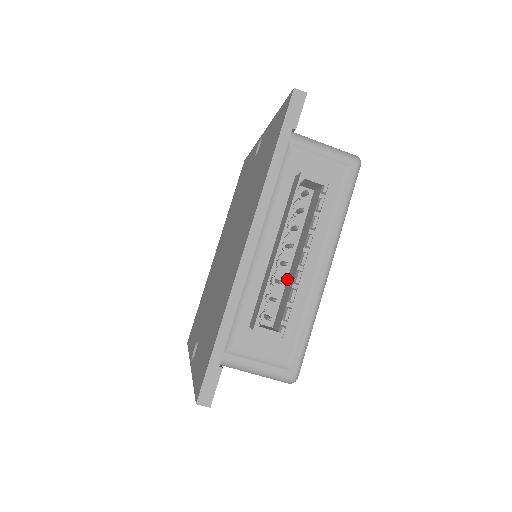
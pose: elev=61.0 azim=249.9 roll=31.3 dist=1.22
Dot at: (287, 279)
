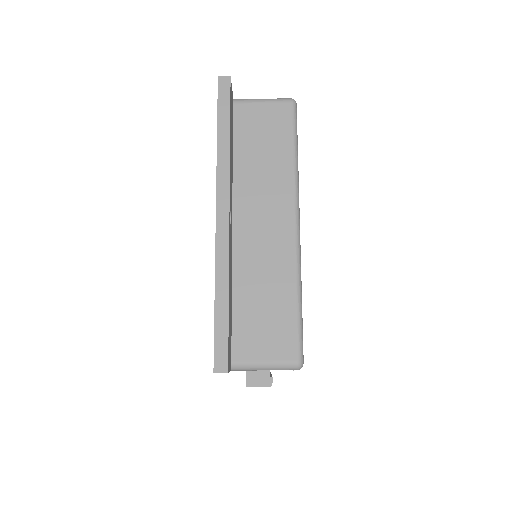
Dot at: occluded
